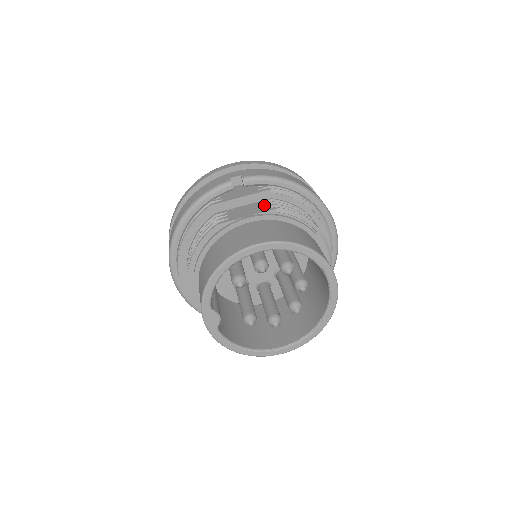
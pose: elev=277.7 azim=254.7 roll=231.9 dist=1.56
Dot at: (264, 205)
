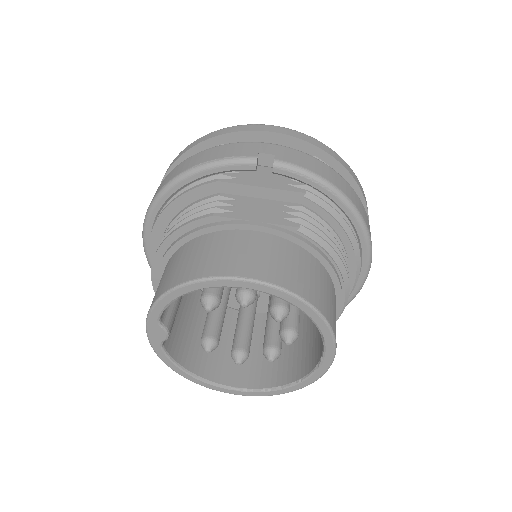
Dot at: (287, 212)
